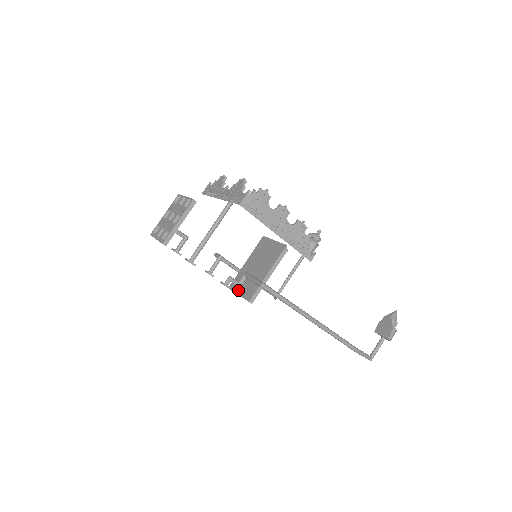
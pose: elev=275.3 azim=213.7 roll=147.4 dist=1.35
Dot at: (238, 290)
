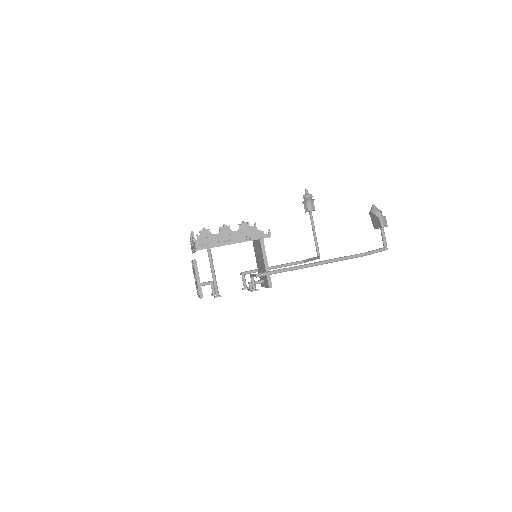
Dot at: (255, 288)
